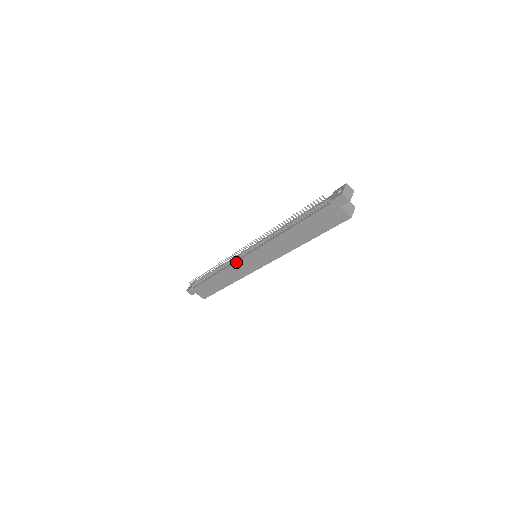
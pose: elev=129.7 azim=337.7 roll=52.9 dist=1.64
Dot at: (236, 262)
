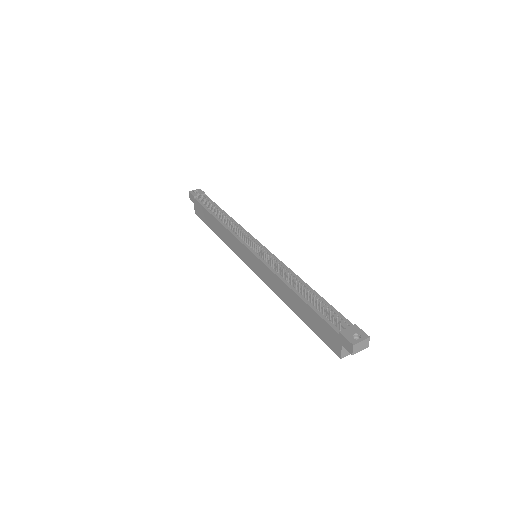
Dot at: (238, 239)
